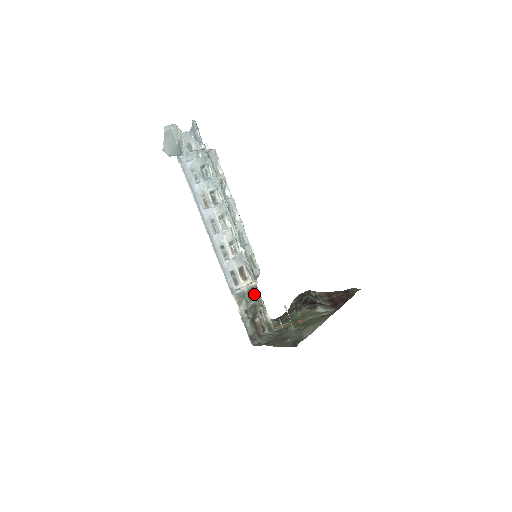
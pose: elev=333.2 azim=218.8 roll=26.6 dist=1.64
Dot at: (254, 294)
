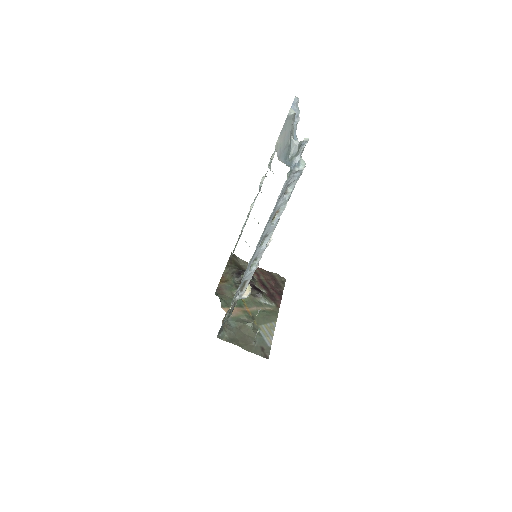
Dot at: occluded
